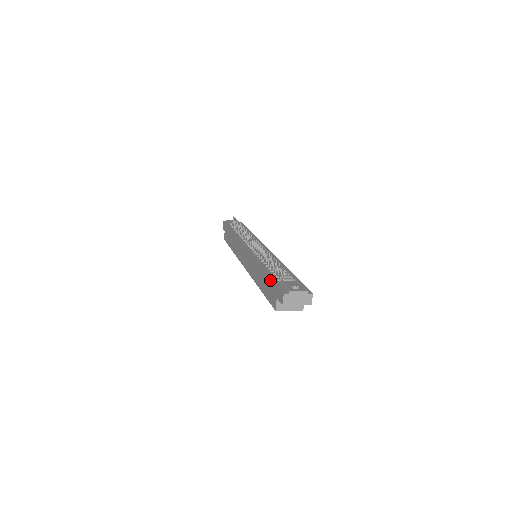
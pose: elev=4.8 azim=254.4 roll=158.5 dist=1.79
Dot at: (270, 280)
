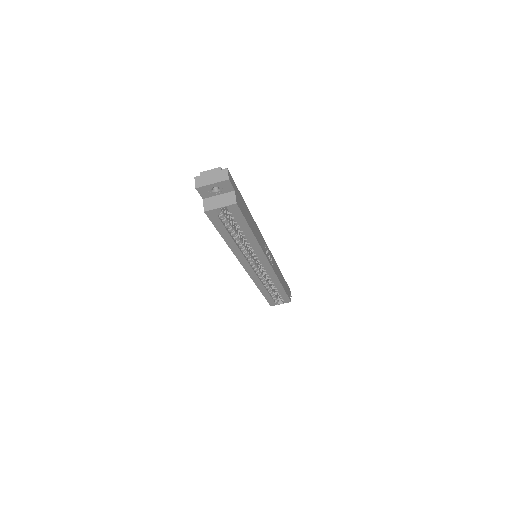
Dot at: occluded
